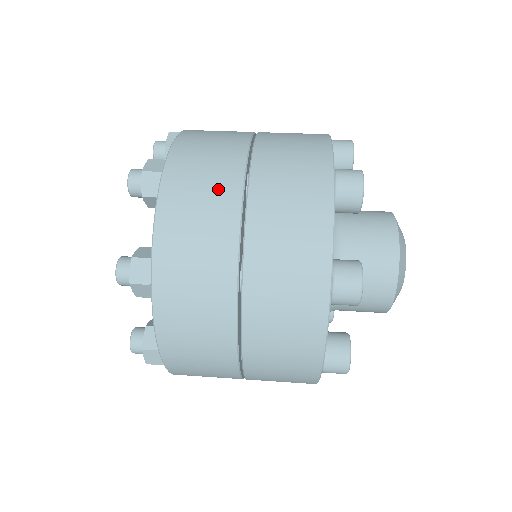
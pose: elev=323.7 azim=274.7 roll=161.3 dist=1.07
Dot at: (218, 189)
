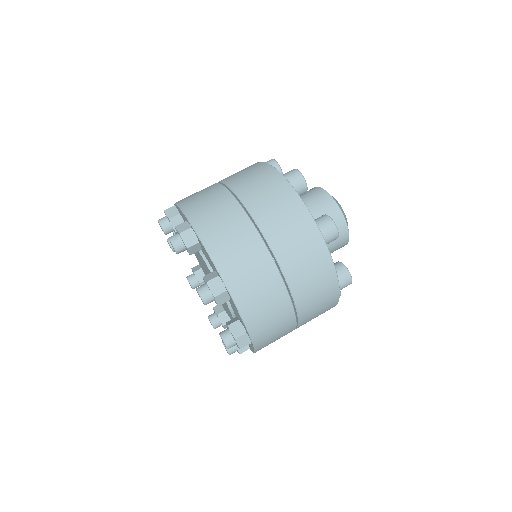
Dot at: (231, 218)
